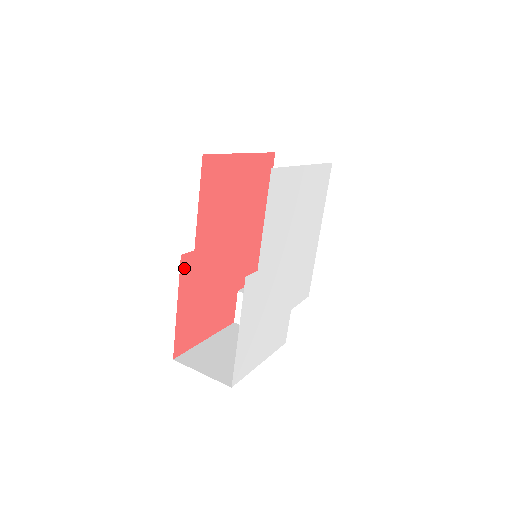
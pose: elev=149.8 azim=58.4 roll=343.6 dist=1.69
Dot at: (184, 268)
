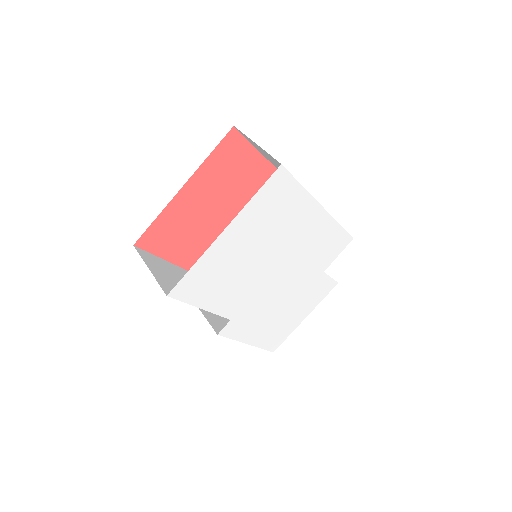
Dot at: occluded
